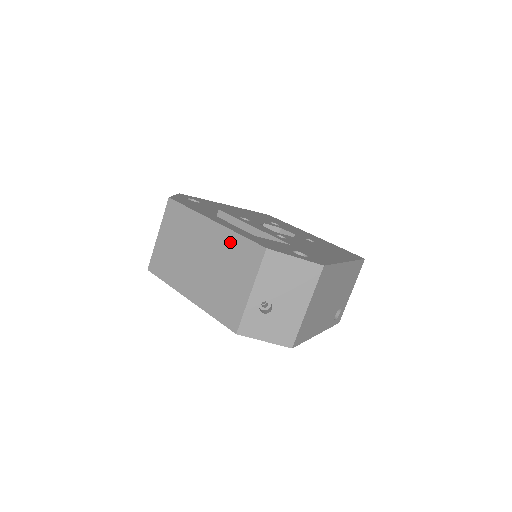
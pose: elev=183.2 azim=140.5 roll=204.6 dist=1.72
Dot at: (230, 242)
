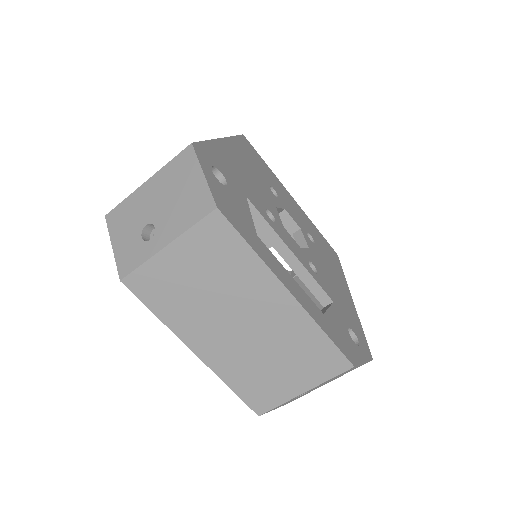
Dot at: (306, 334)
